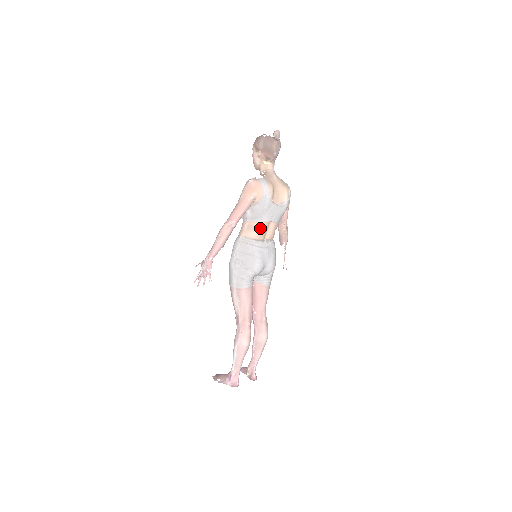
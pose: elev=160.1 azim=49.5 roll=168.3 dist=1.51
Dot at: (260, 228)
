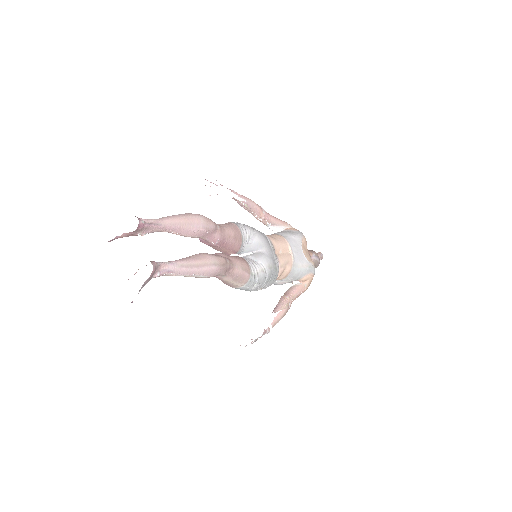
Dot at: (280, 239)
